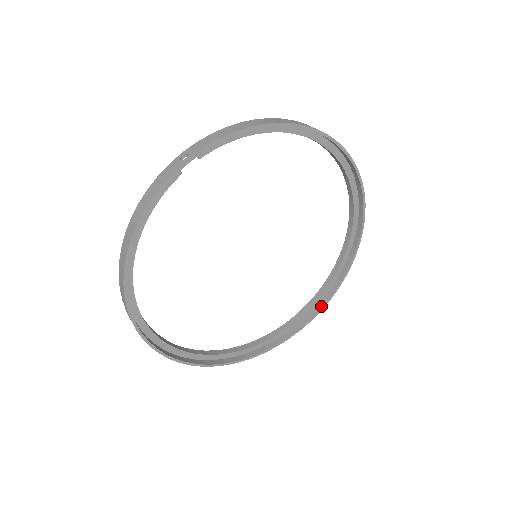
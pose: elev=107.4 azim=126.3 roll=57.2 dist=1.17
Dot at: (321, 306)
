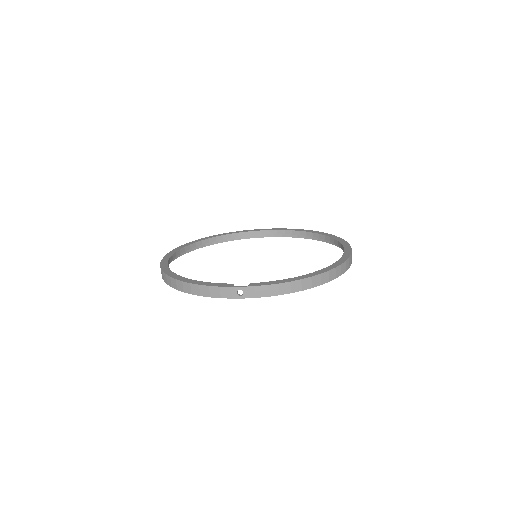
Dot at: (282, 236)
